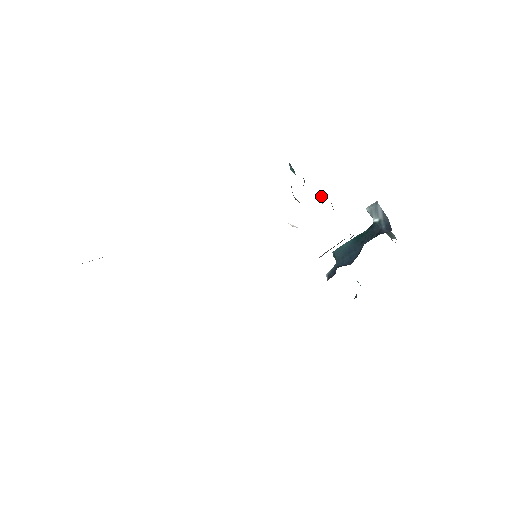
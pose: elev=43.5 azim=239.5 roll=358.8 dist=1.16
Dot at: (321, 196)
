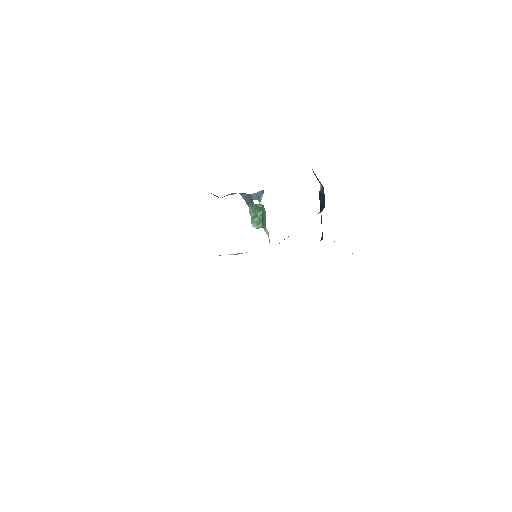
Dot at: (255, 199)
